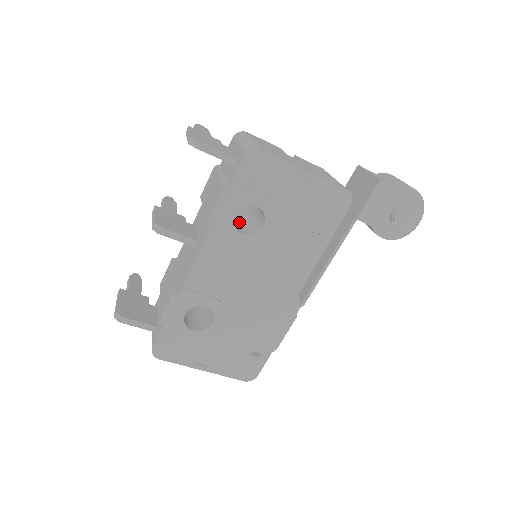
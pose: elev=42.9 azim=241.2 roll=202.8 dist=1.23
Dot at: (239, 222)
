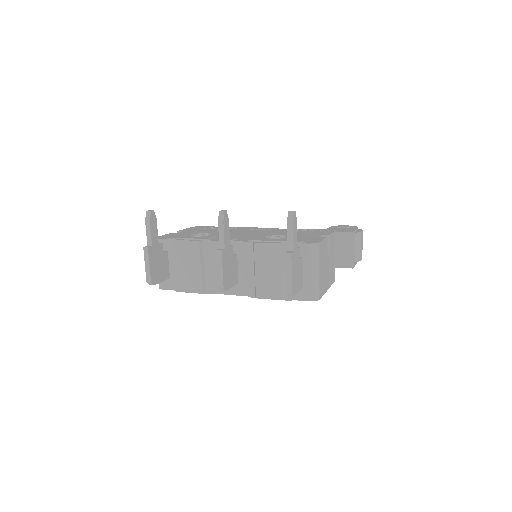
Dot at: occluded
